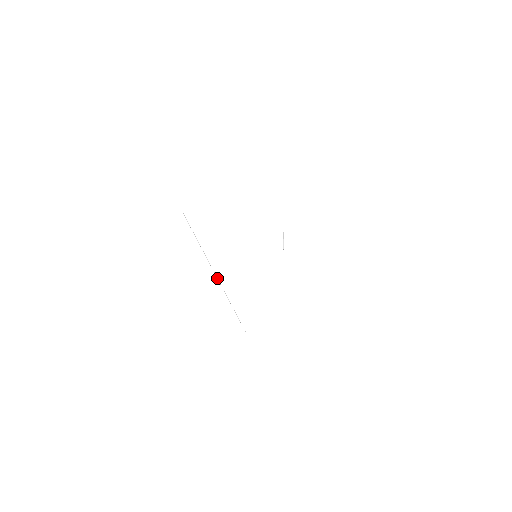
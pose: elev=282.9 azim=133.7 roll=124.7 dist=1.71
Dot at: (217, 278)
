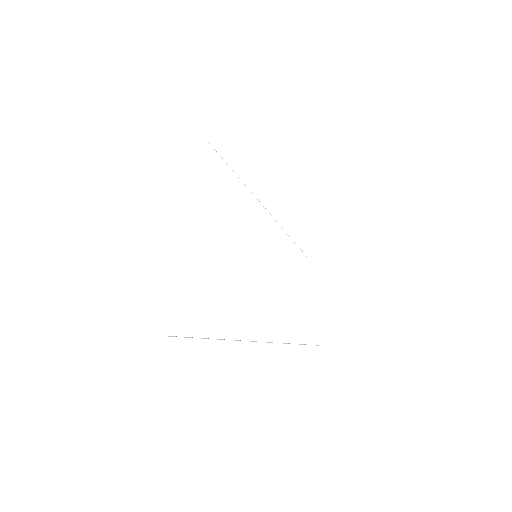
Dot at: occluded
